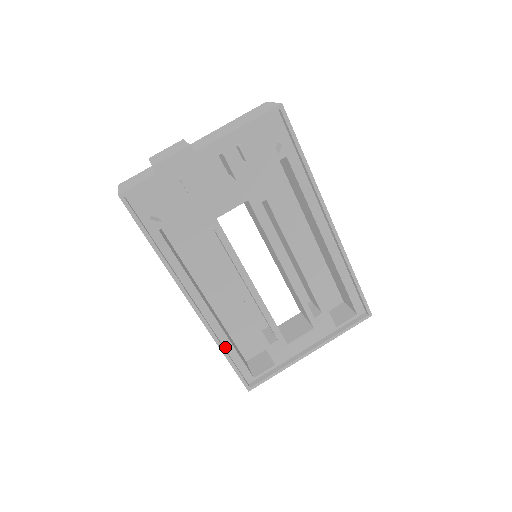
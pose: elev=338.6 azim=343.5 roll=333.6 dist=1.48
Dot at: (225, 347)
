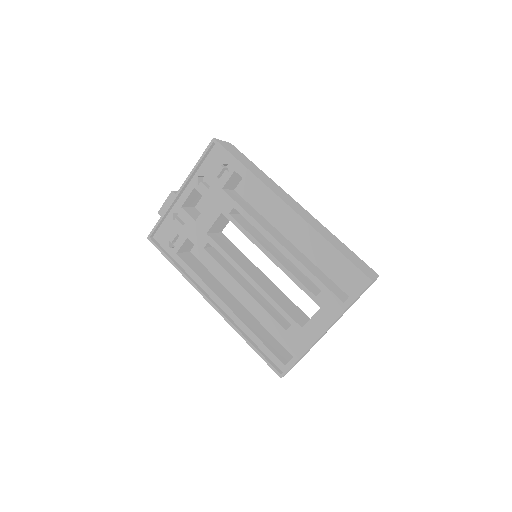
Dot at: (250, 337)
